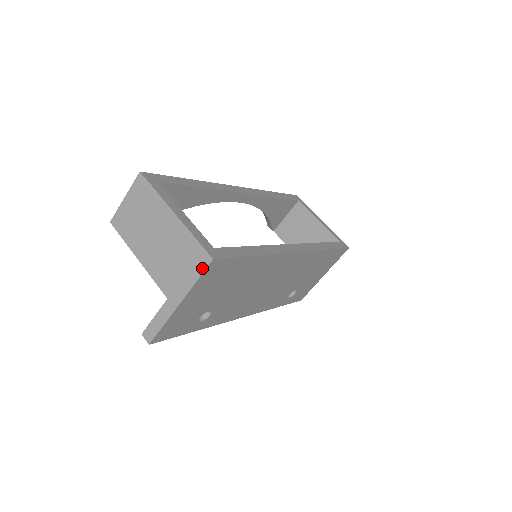
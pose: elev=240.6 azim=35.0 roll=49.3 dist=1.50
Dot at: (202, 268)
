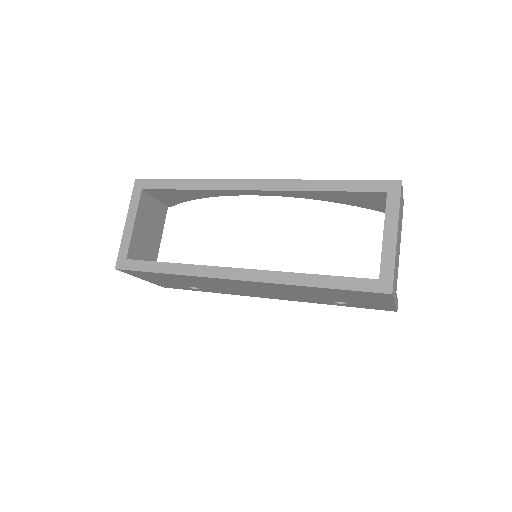
Dot at: occluded
